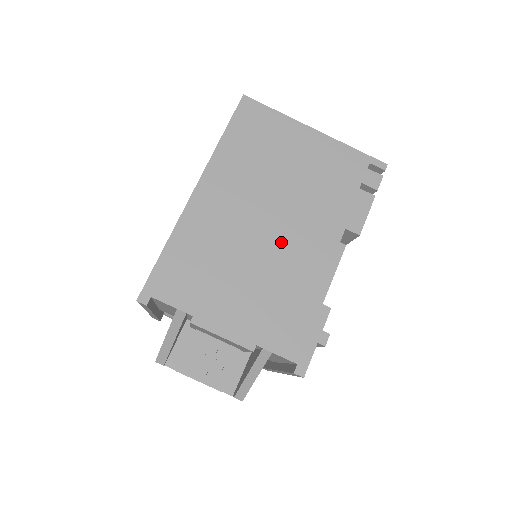
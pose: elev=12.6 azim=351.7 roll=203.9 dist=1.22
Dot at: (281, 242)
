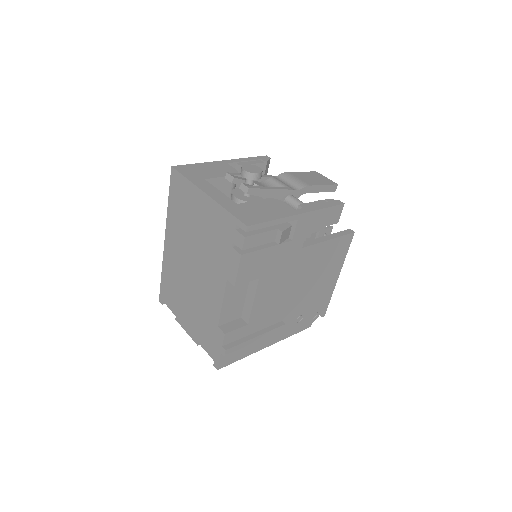
Dot at: (200, 282)
